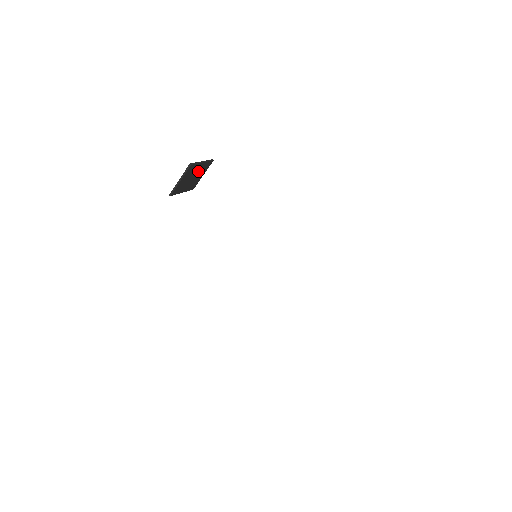
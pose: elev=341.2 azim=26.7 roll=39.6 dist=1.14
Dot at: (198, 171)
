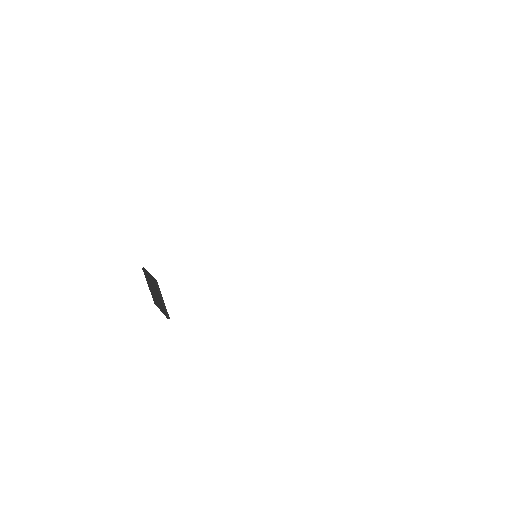
Dot at: (152, 284)
